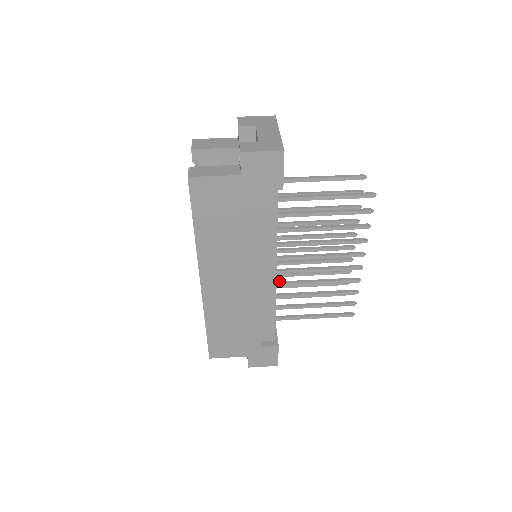
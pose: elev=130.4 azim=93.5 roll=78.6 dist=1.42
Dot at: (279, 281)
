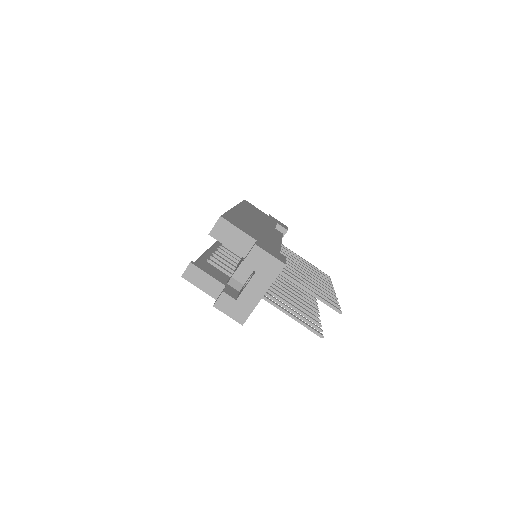
Dot at: occluded
